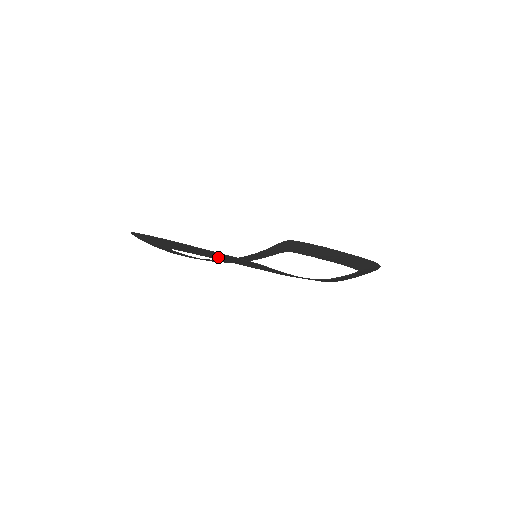
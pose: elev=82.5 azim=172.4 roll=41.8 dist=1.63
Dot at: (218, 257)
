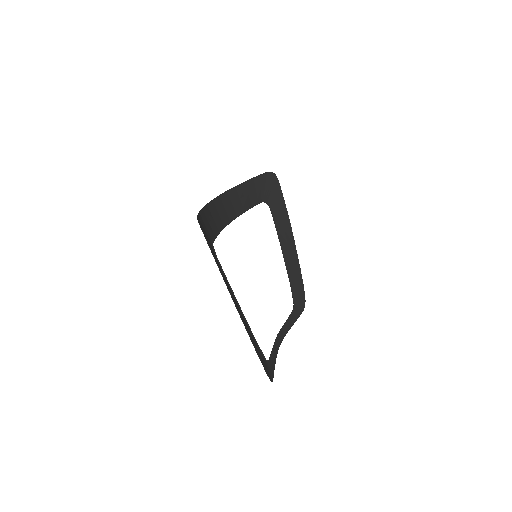
Dot at: occluded
